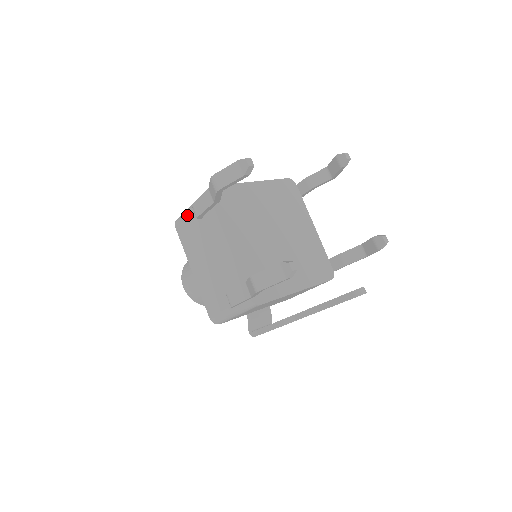
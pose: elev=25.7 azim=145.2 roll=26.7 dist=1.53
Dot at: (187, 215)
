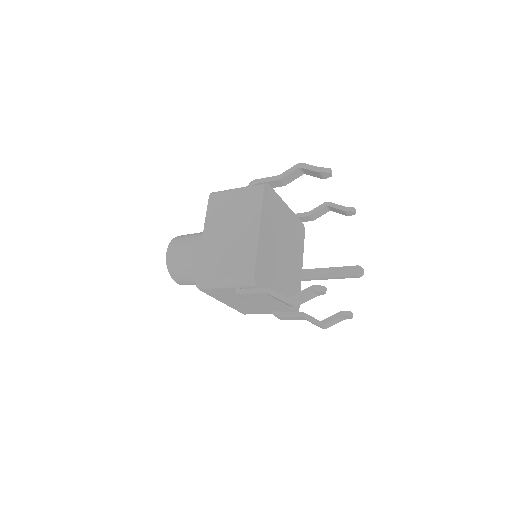
Dot at: (220, 289)
